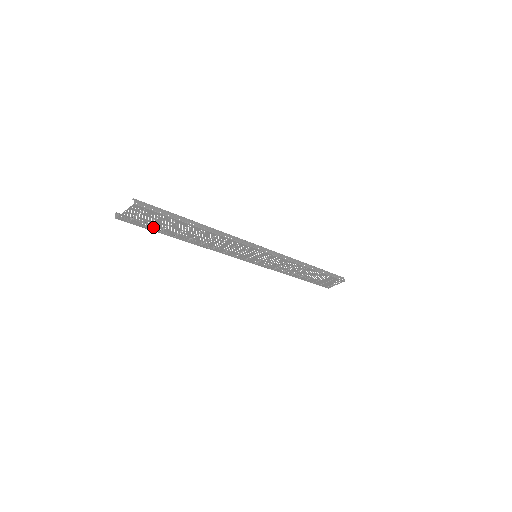
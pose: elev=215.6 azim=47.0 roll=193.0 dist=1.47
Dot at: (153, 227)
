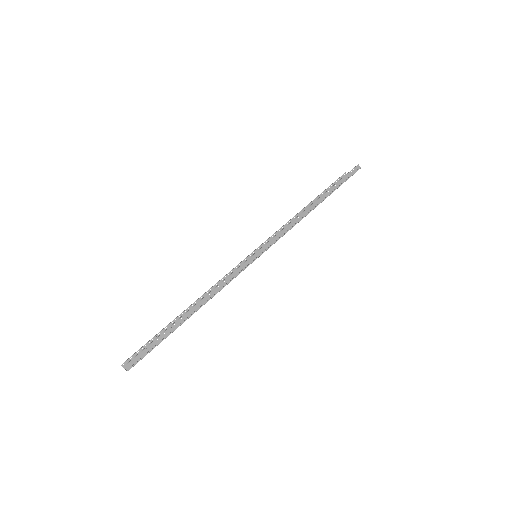
Dot at: occluded
